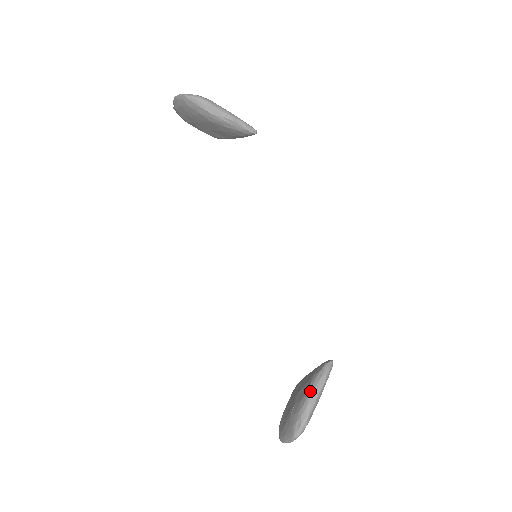
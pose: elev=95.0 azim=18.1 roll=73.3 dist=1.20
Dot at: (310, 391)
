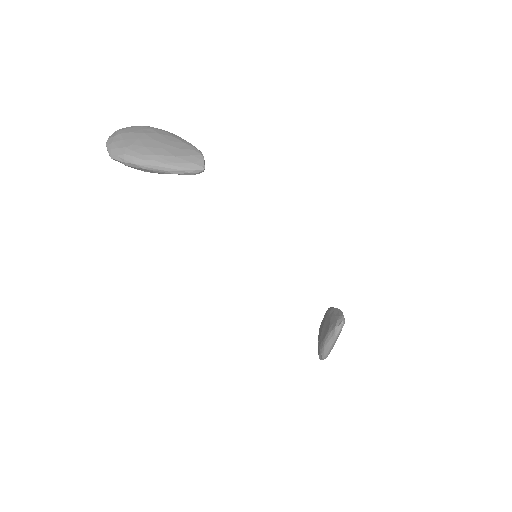
Dot at: (325, 342)
